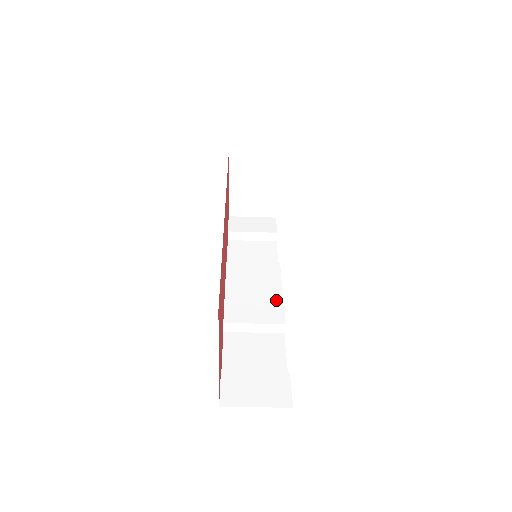
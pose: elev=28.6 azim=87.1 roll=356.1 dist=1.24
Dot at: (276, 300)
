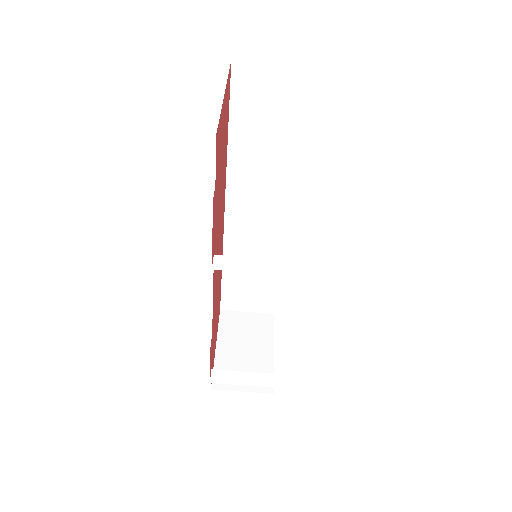
Dot at: occluded
